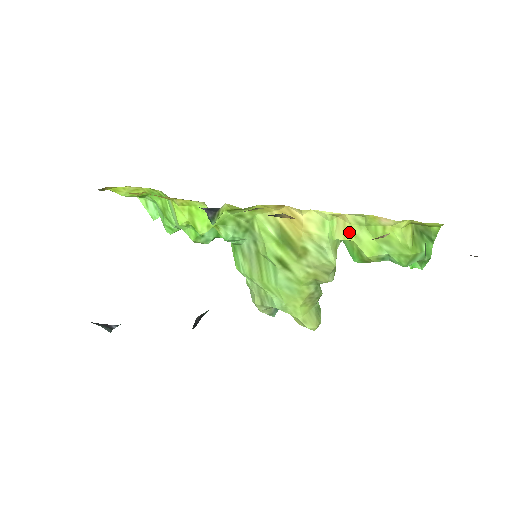
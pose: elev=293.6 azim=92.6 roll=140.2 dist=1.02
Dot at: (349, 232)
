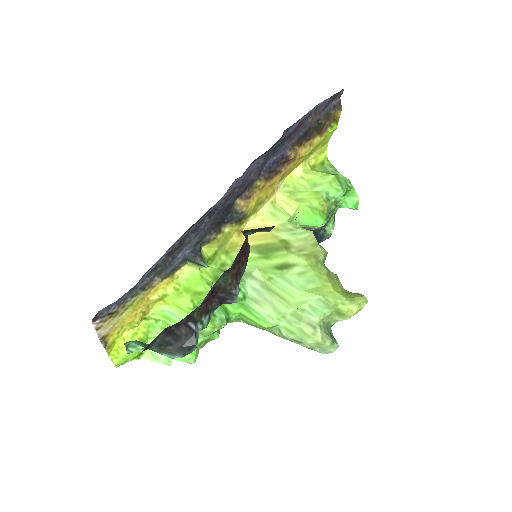
Dot at: (291, 202)
